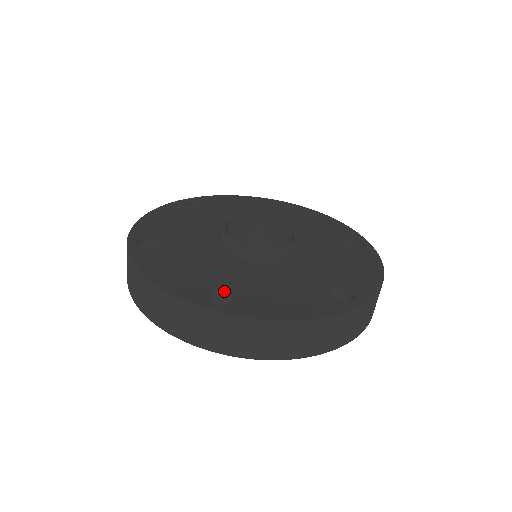
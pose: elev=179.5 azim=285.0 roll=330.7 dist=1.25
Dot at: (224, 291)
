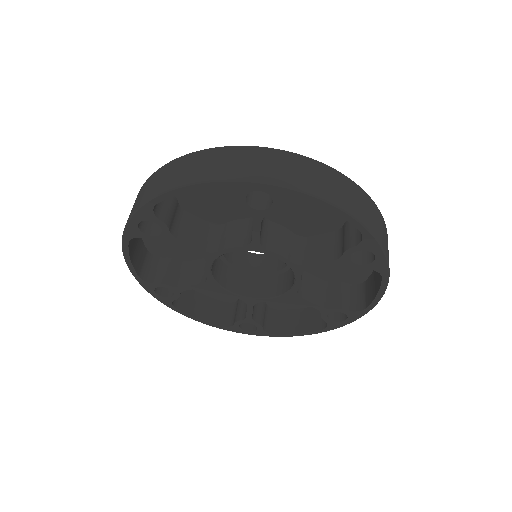
Dot at: occluded
